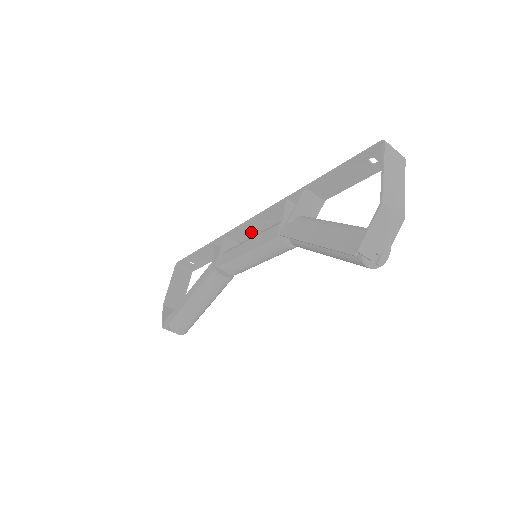
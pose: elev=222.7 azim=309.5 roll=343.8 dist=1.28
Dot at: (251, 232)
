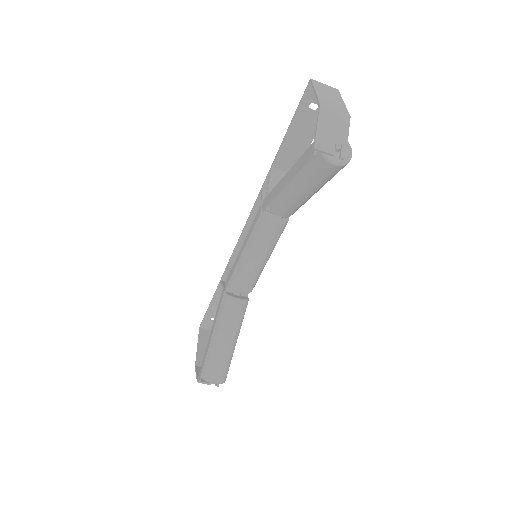
Dot at: occluded
